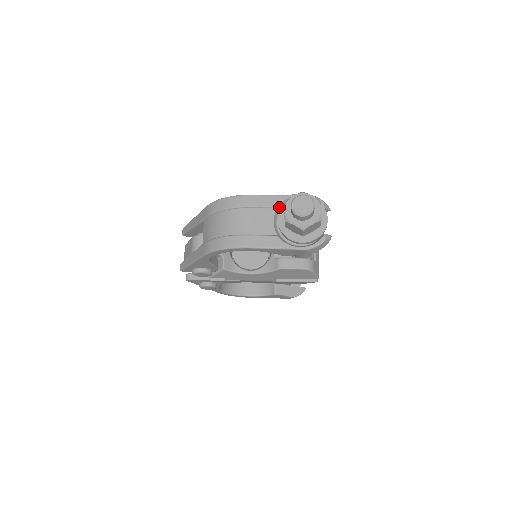
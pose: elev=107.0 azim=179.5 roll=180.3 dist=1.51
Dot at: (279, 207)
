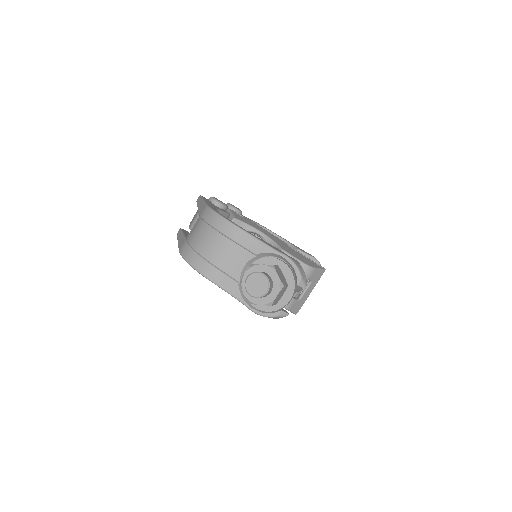
Dot at: (259, 255)
